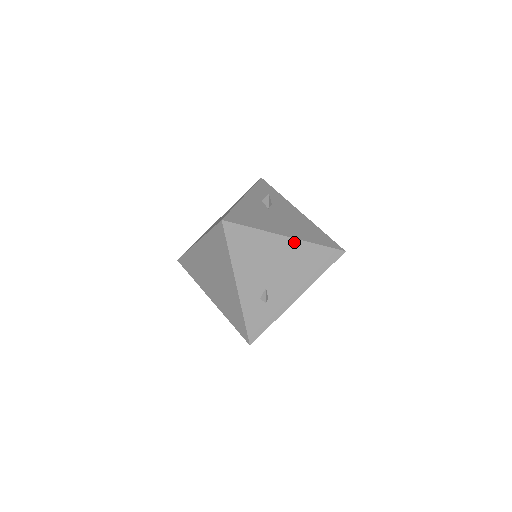
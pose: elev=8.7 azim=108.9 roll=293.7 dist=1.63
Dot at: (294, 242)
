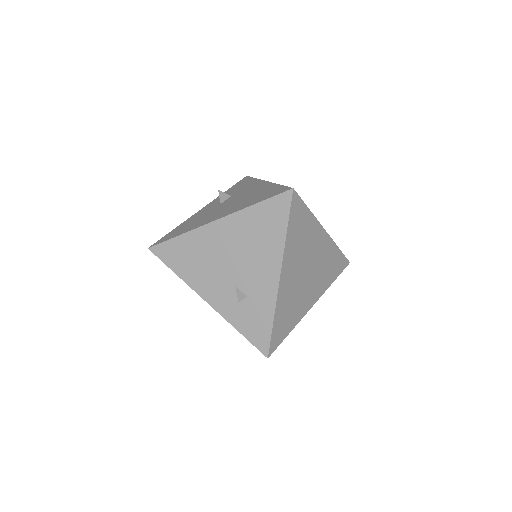
Dot at: (226, 221)
